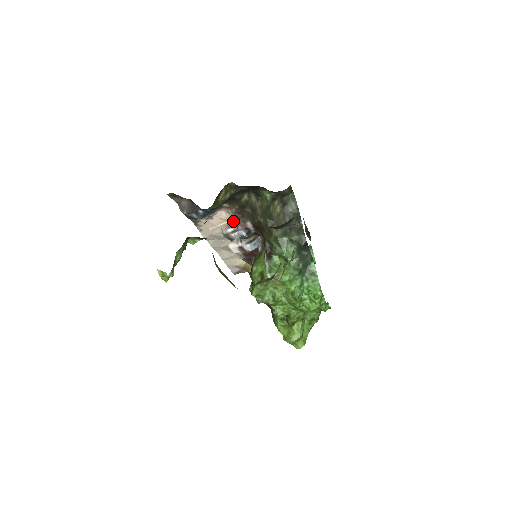
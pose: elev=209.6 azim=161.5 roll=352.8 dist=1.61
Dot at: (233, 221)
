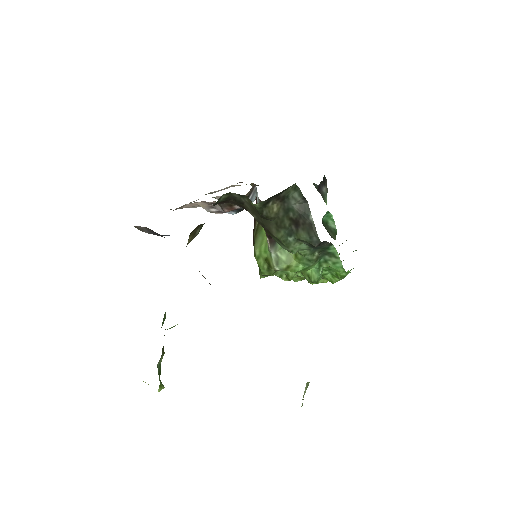
Dot at: (214, 202)
